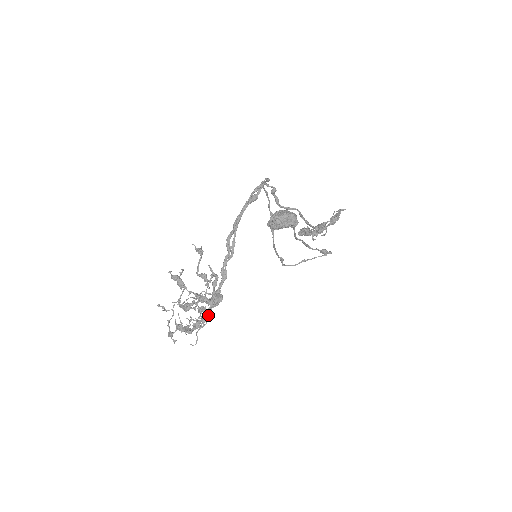
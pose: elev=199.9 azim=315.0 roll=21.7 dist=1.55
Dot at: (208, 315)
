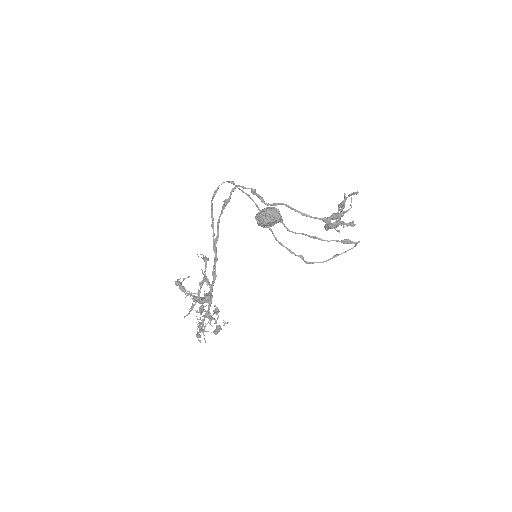
Dot at: (206, 314)
